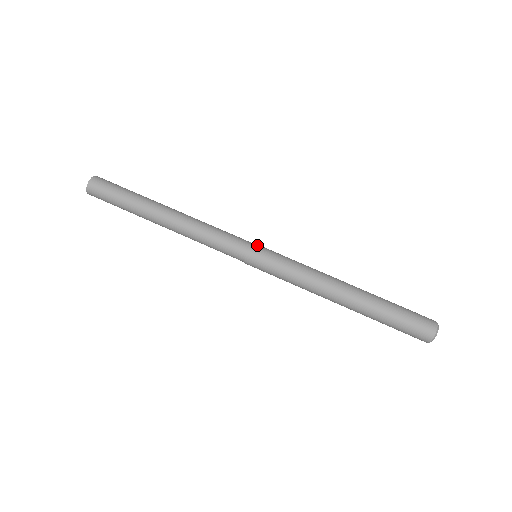
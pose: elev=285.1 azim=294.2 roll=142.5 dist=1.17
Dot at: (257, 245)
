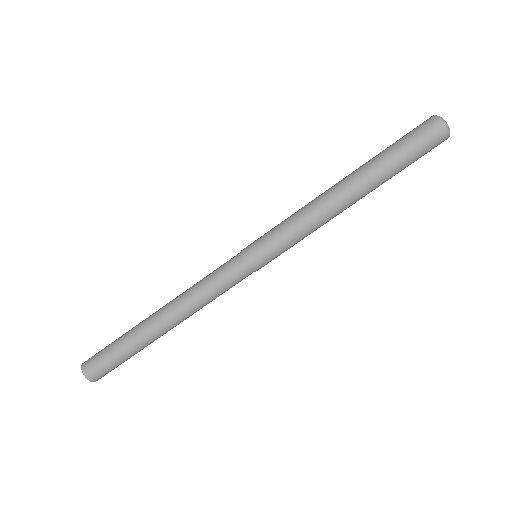
Dot at: (246, 247)
